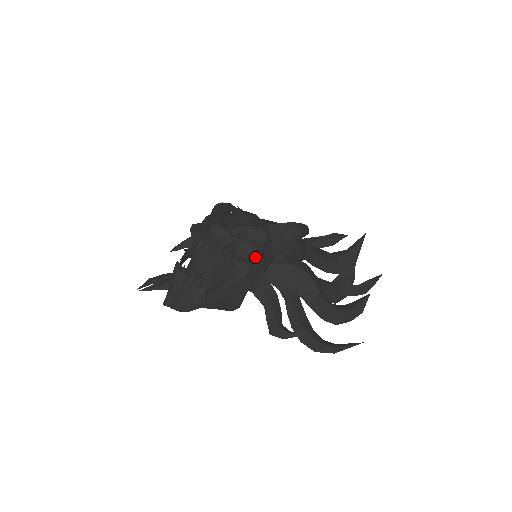
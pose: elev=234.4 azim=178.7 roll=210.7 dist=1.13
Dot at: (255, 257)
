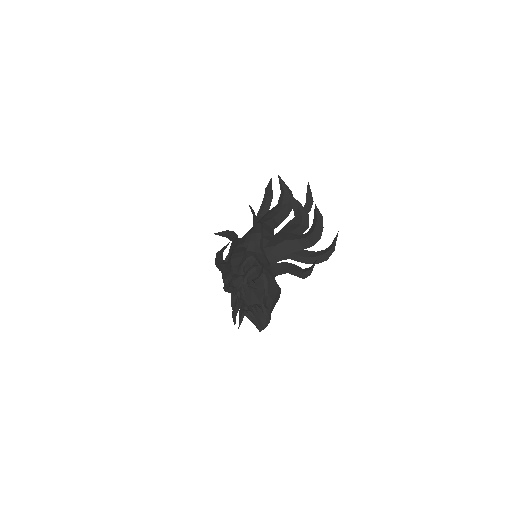
Dot at: (261, 270)
